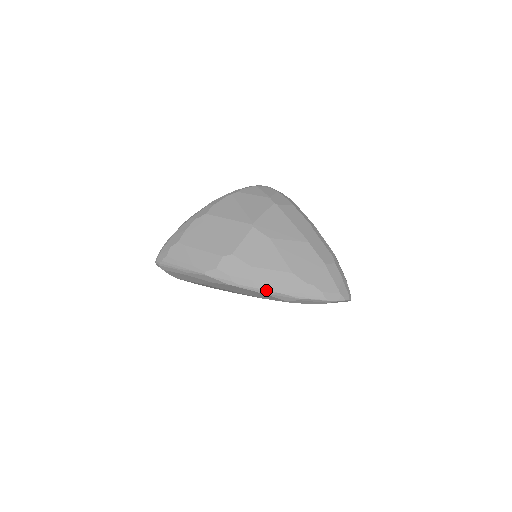
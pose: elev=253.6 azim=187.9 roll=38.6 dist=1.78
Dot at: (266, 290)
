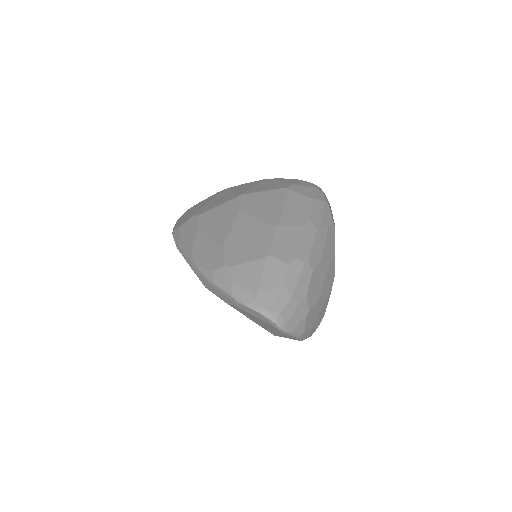
Dot at: (190, 258)
